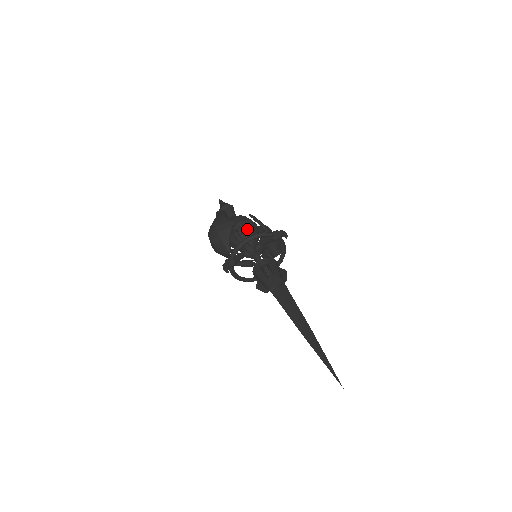
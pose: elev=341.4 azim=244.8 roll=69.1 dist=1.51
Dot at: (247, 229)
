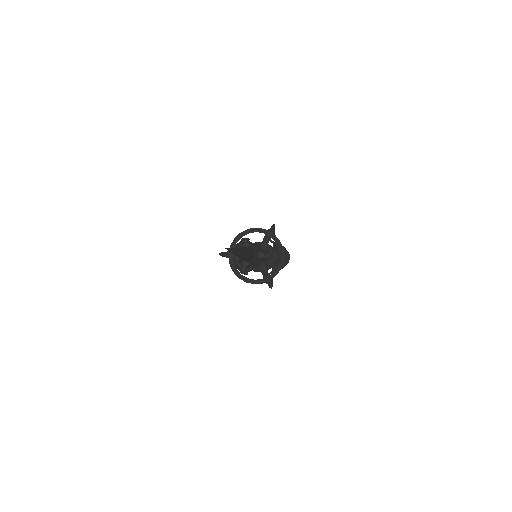
Dot at: occluded
